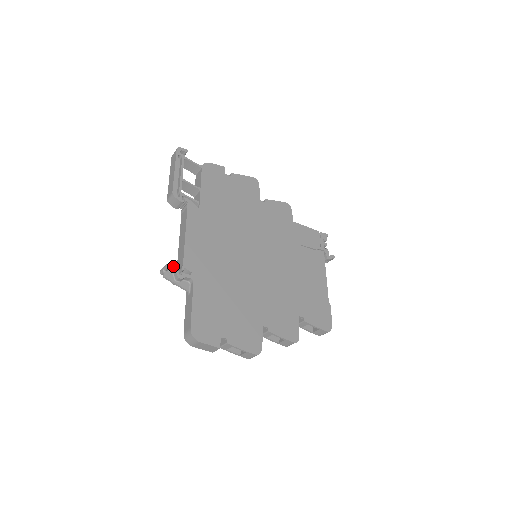
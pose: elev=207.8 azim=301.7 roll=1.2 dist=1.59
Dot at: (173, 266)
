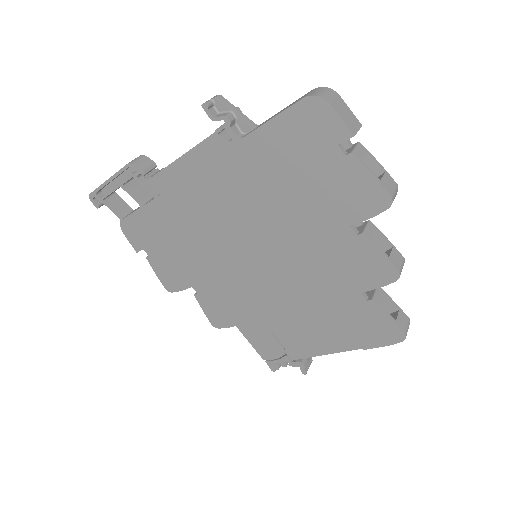
Dot at: occluded
